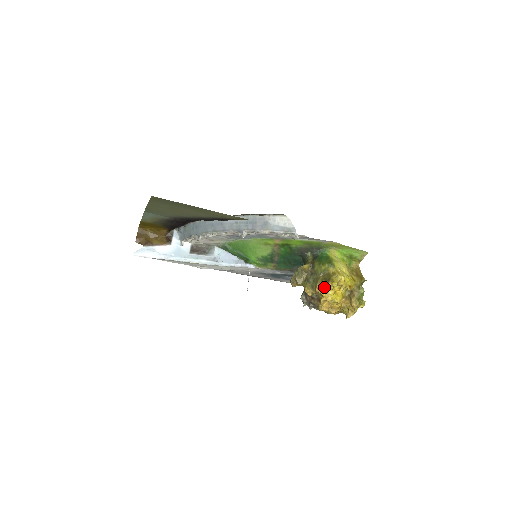
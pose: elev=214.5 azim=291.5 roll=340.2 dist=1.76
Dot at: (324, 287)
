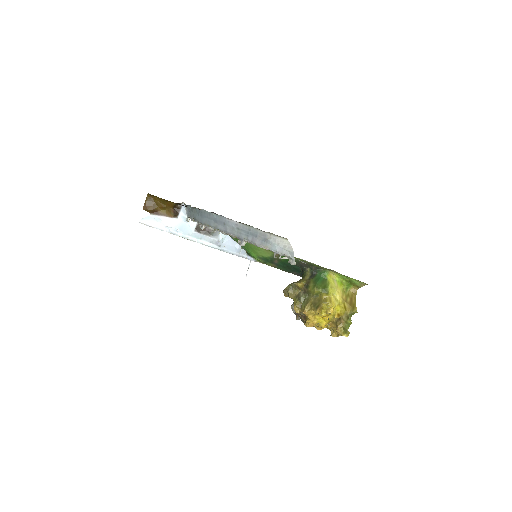
Dot at: (311, 312)
